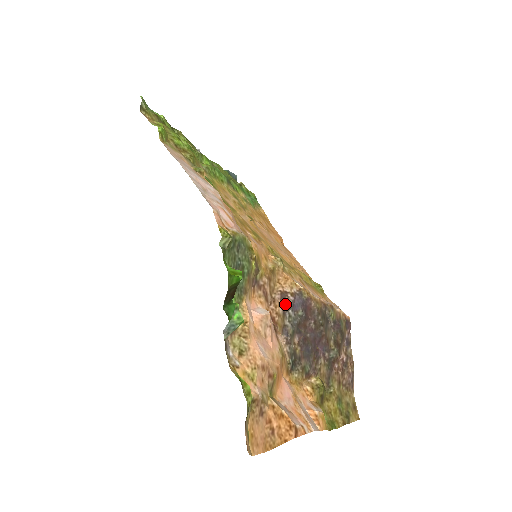
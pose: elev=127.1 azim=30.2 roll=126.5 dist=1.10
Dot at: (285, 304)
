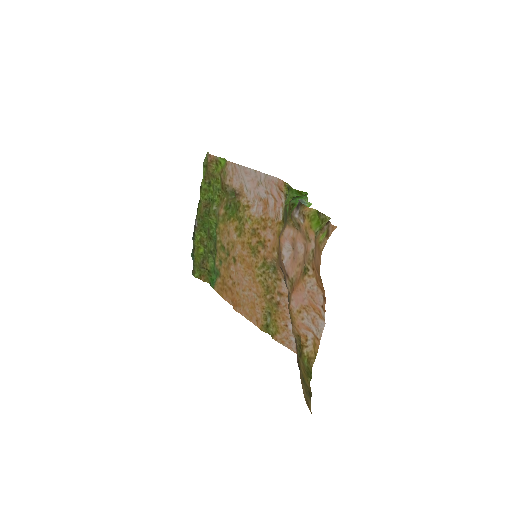
Dot at: (284, 276)
